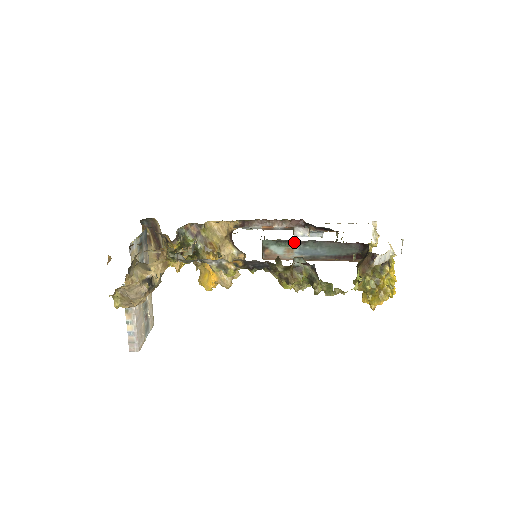
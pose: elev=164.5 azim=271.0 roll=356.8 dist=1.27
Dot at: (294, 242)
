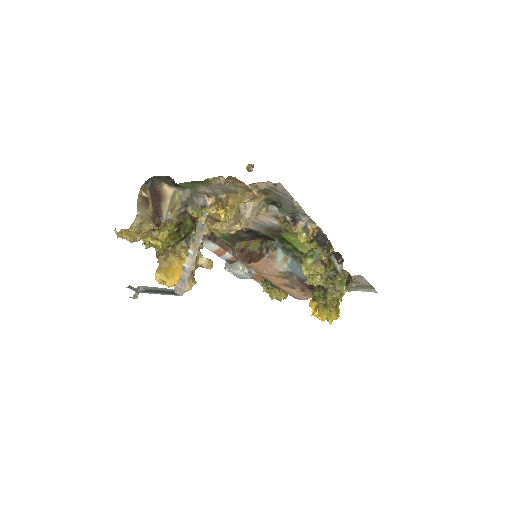
Dot at: (291, 253)
